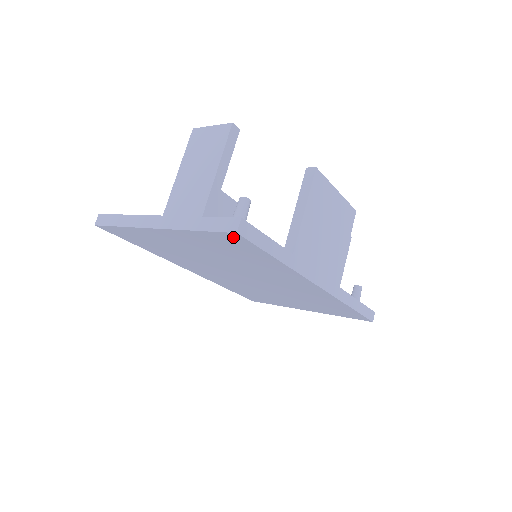
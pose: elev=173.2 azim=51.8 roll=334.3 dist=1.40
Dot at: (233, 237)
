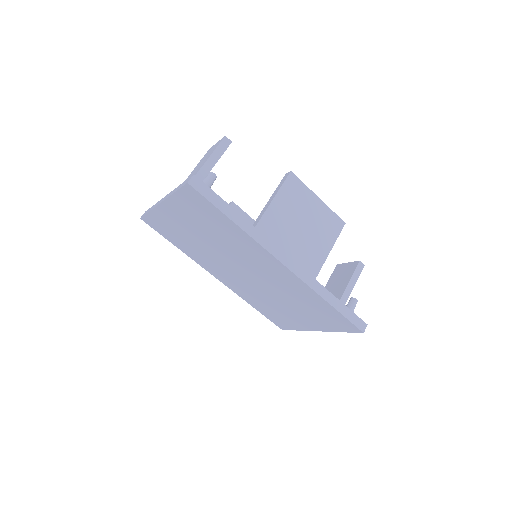
Dot at: (191, 192)
